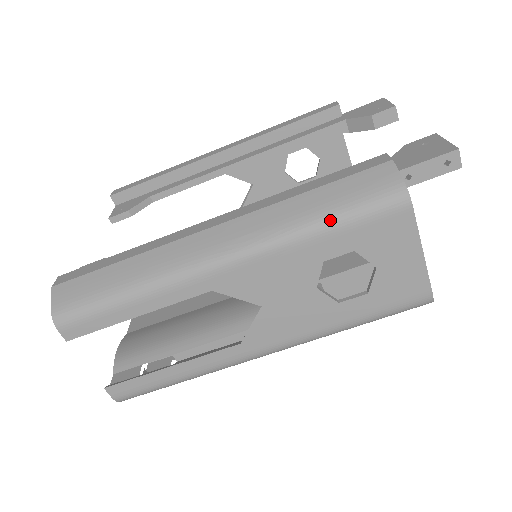
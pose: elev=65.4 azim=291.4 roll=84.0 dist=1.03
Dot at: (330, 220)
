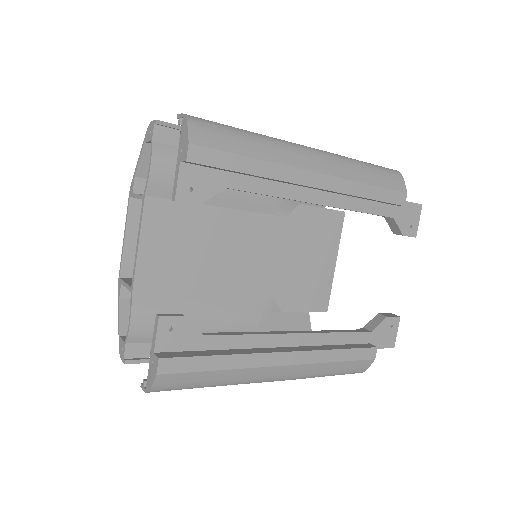
Dot at: occluded
